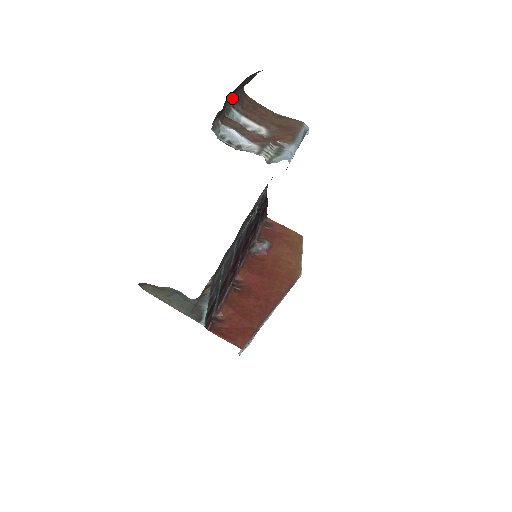
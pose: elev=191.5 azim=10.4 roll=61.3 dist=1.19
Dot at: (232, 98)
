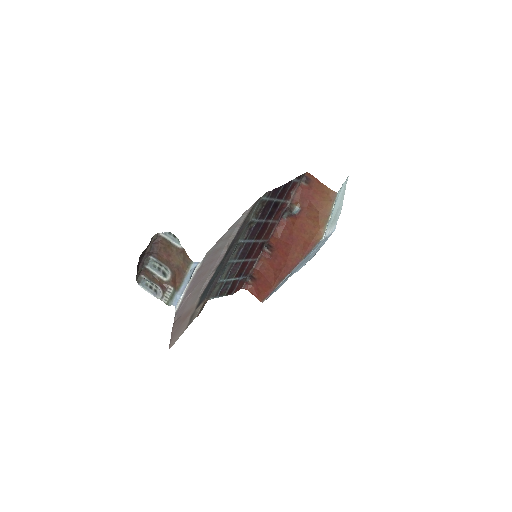
Dot at: (146, 254)
